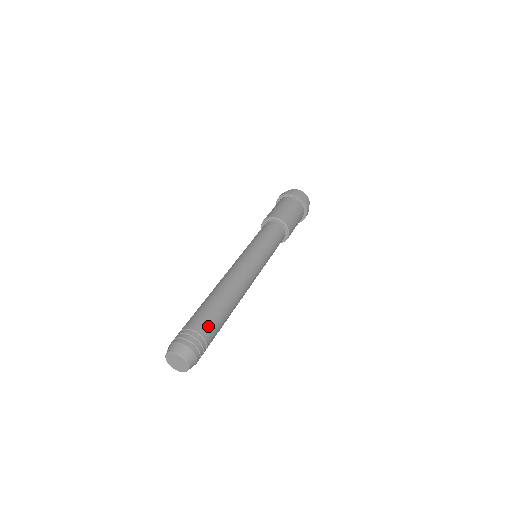
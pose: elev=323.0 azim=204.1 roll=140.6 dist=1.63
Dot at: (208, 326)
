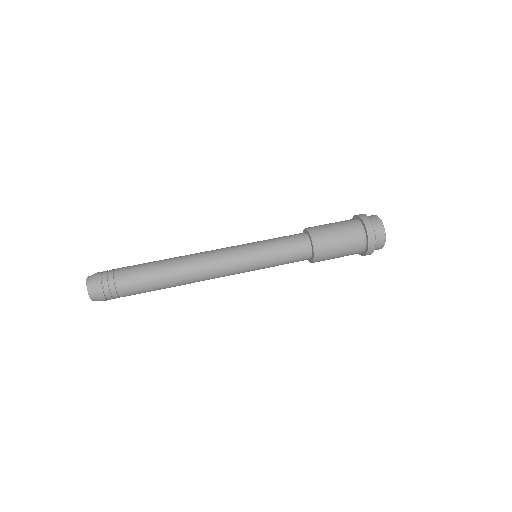
Dot at: (130, 285)
